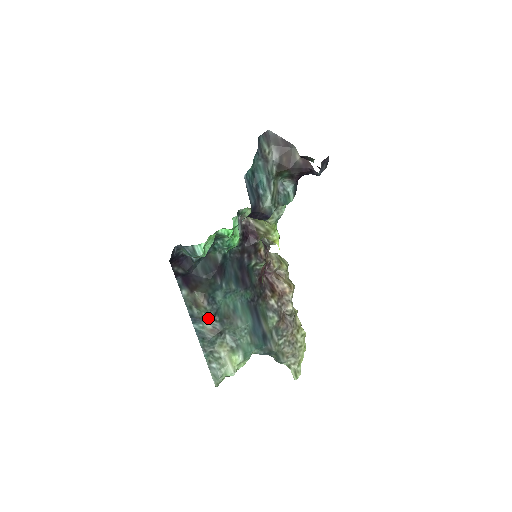
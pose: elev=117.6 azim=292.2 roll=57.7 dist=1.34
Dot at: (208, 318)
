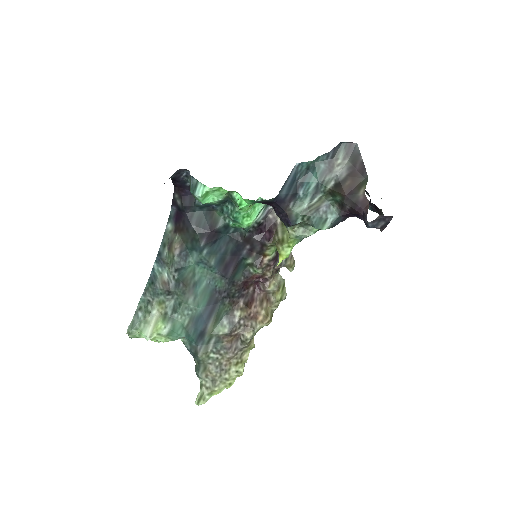
Dot at: (170, 268)
